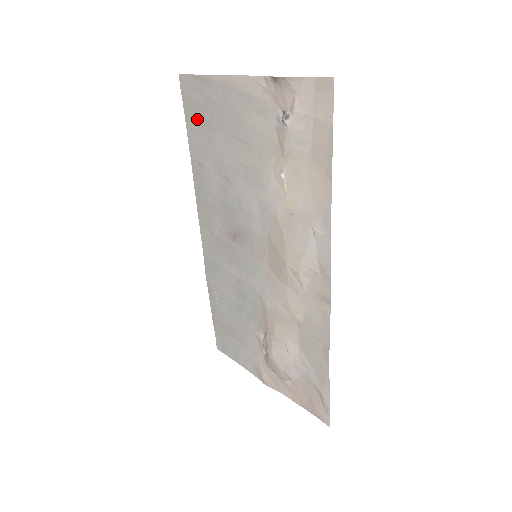
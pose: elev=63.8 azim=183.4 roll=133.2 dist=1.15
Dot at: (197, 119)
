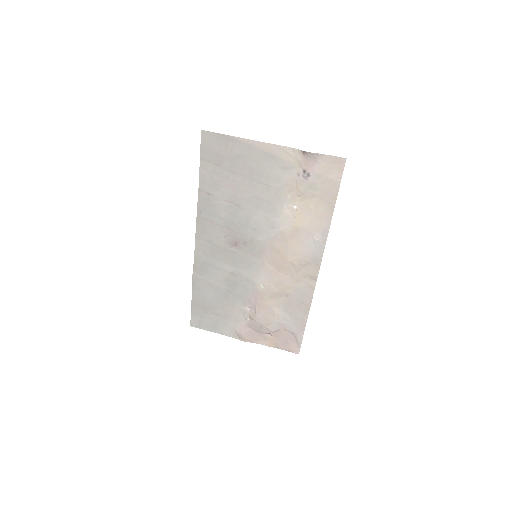
Dot at: (215, 163)
